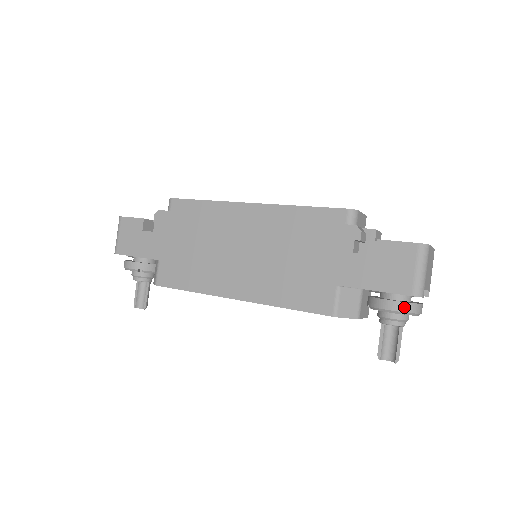
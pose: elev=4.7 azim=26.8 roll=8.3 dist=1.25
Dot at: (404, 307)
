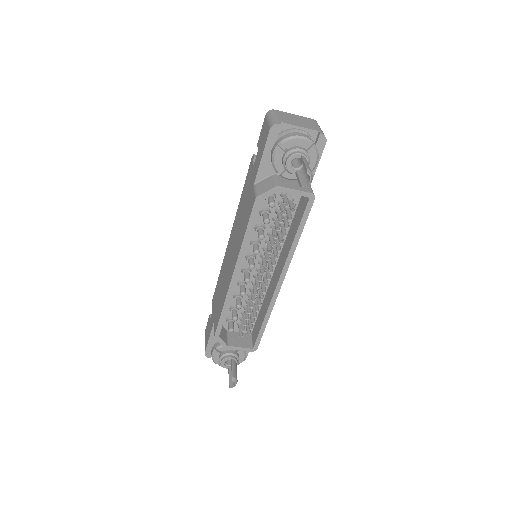
Dot at: (278, 142)
